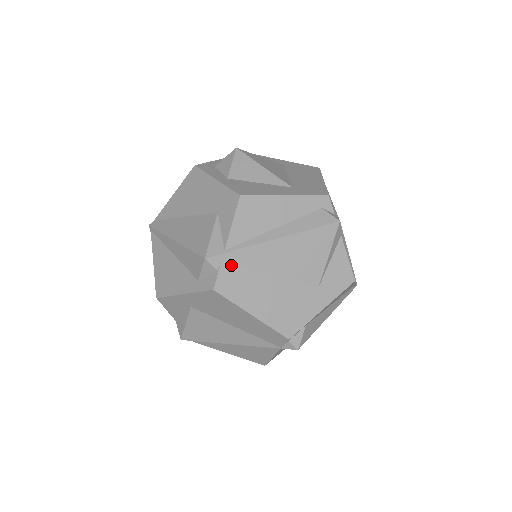
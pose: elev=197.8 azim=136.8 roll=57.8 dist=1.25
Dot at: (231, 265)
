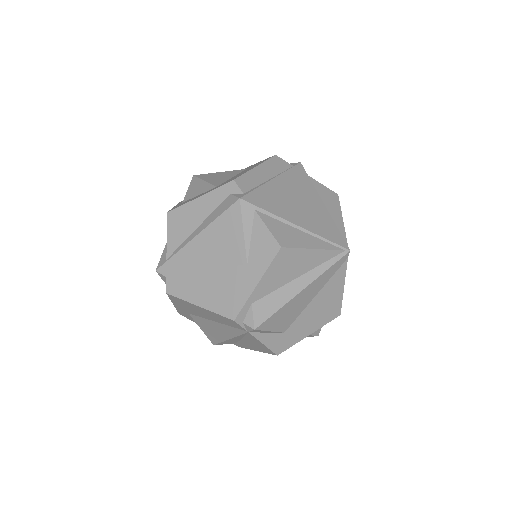
Dot at: (174, 269)
